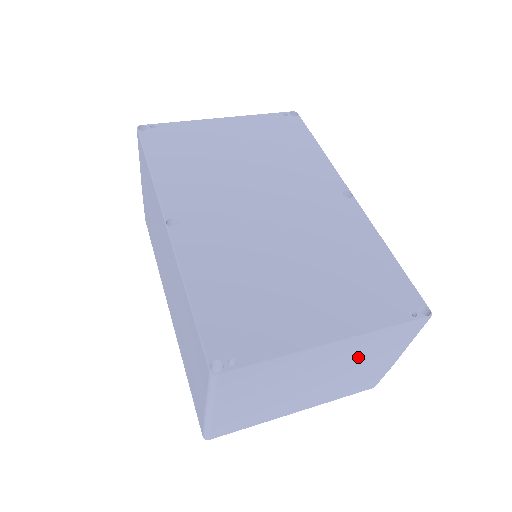
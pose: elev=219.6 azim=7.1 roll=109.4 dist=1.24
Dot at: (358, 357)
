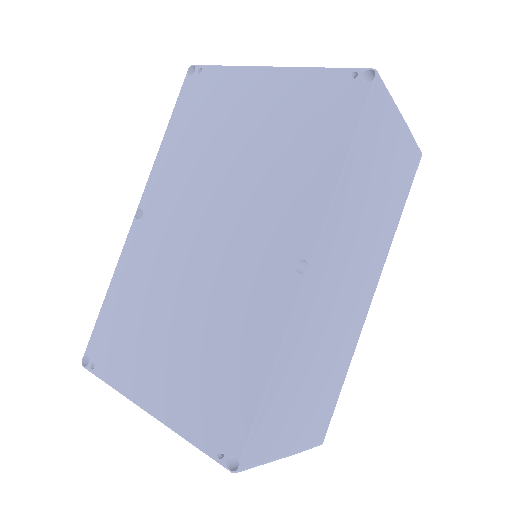
Dot at: occluded
